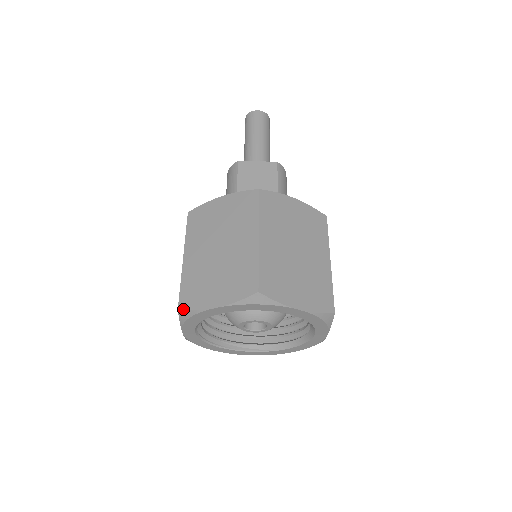
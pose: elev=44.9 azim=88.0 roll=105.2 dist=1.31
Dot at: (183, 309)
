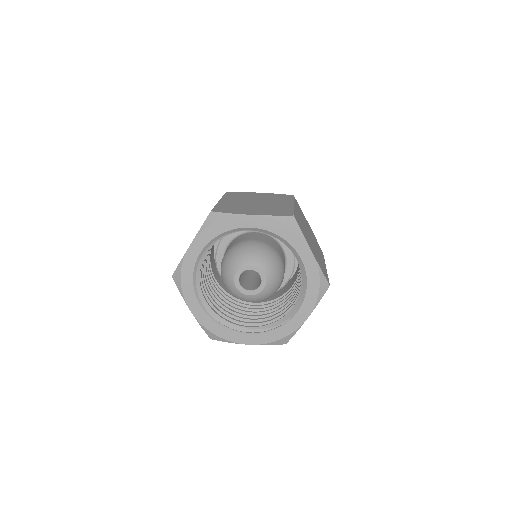
Dot at: (174, 271)
